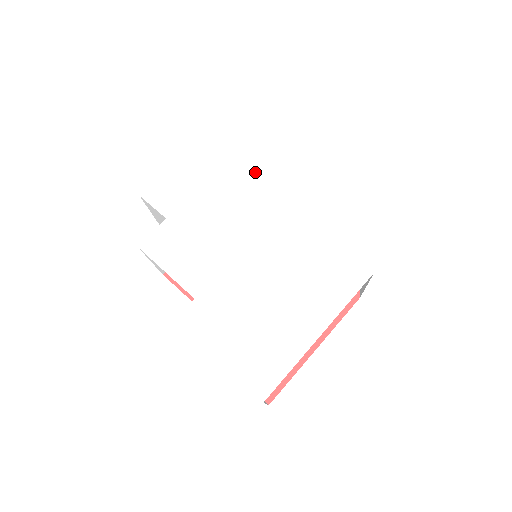
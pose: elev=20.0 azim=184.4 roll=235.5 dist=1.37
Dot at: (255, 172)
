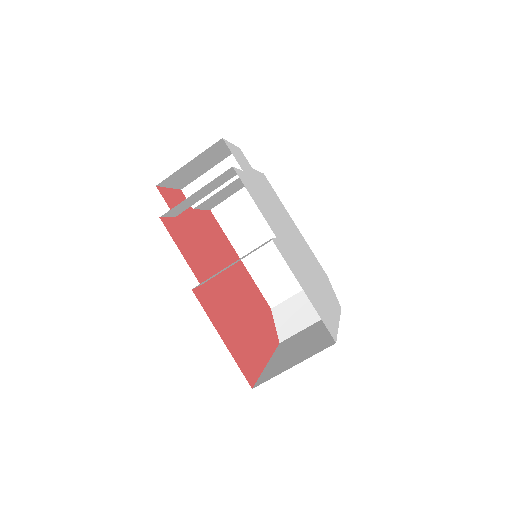
Dot at: occluded
